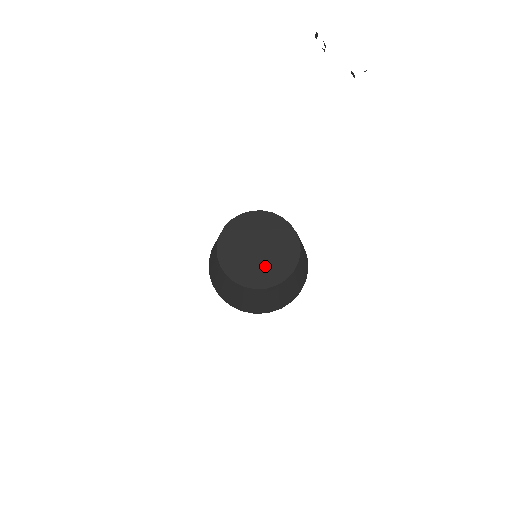
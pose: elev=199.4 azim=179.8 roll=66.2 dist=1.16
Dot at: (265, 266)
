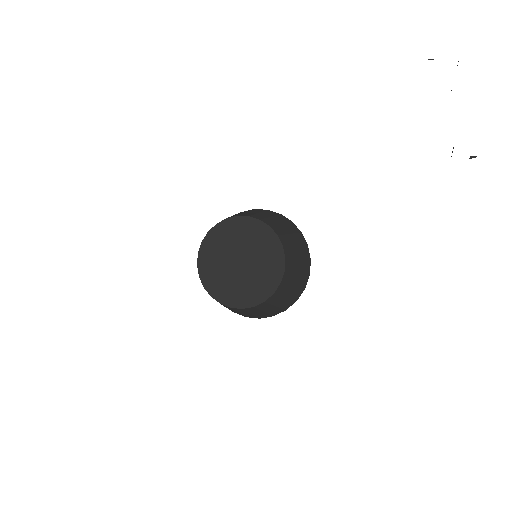
Dot at: (233, 283)
